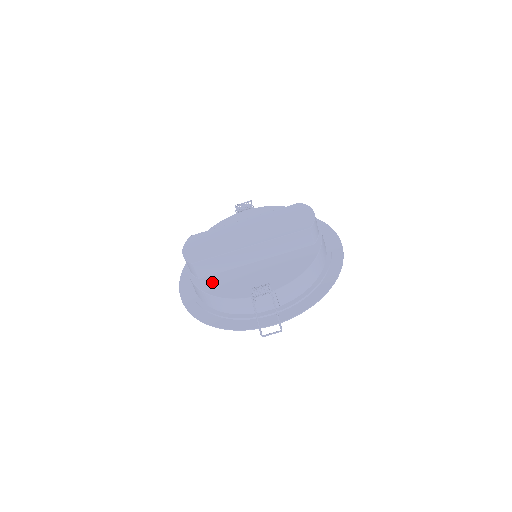
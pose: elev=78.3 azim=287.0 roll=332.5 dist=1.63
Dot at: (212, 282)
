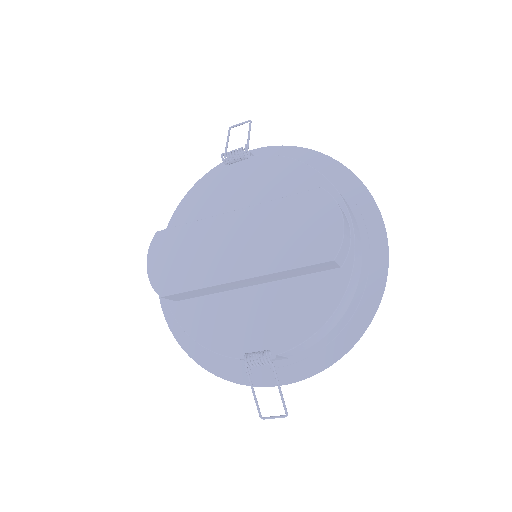
Dot at: (194, 314)
